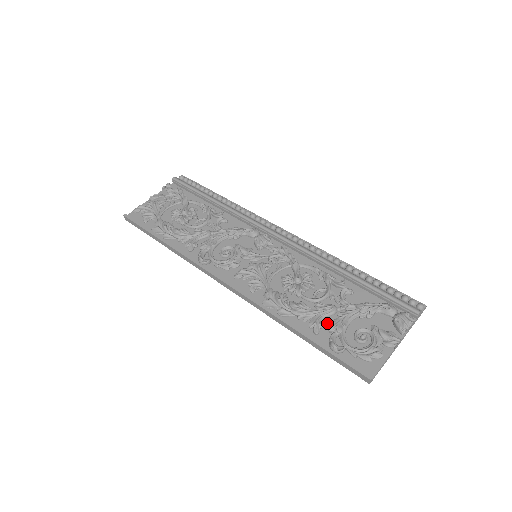
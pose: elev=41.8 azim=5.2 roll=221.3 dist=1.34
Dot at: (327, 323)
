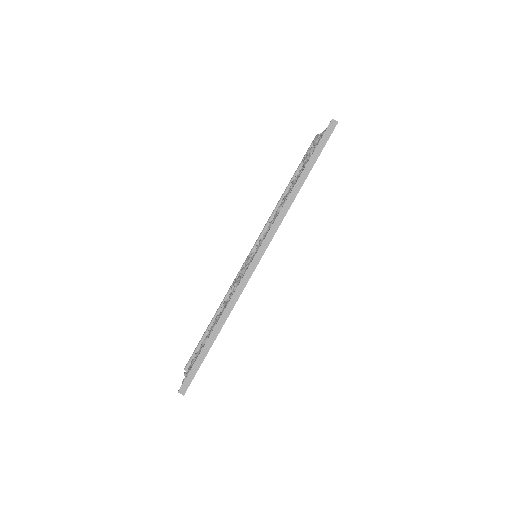
Dot at: occluded
